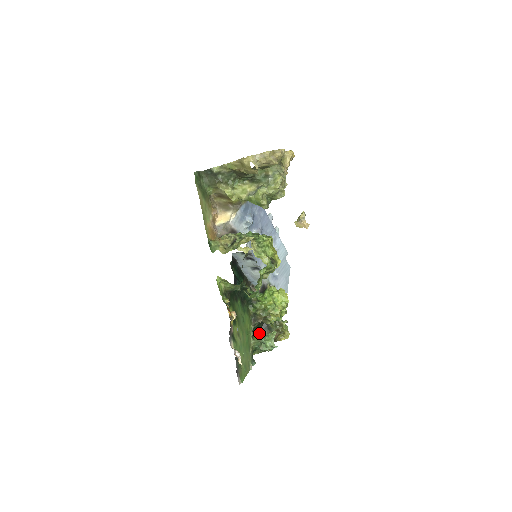
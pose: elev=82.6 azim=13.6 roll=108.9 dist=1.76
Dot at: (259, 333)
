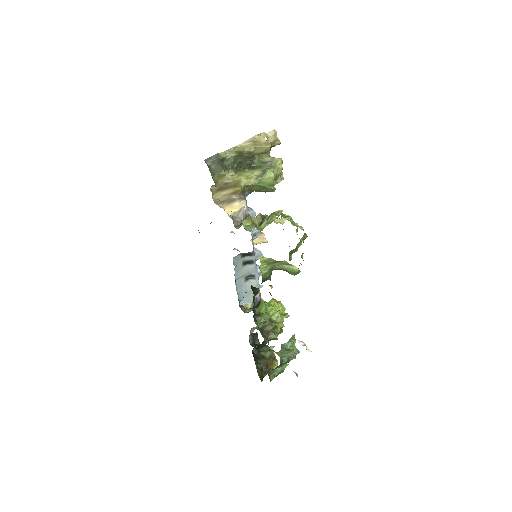
Dot at: (256, 365)
